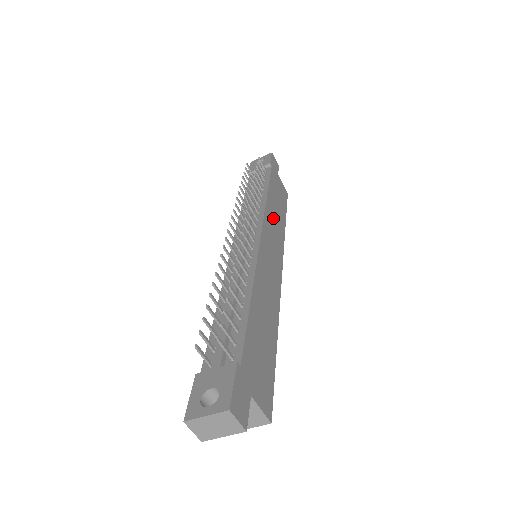
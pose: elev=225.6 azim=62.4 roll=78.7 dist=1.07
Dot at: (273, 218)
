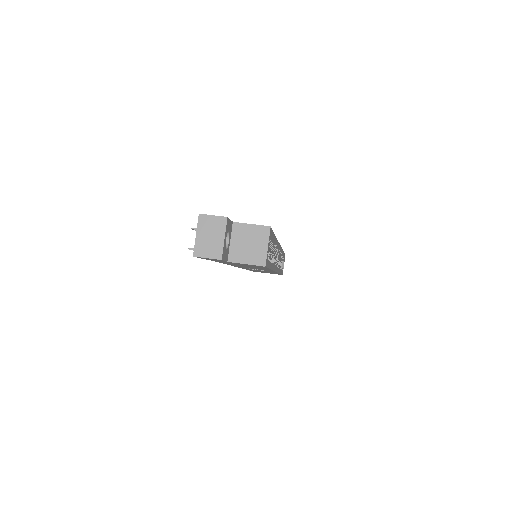
Dot at: occluded
